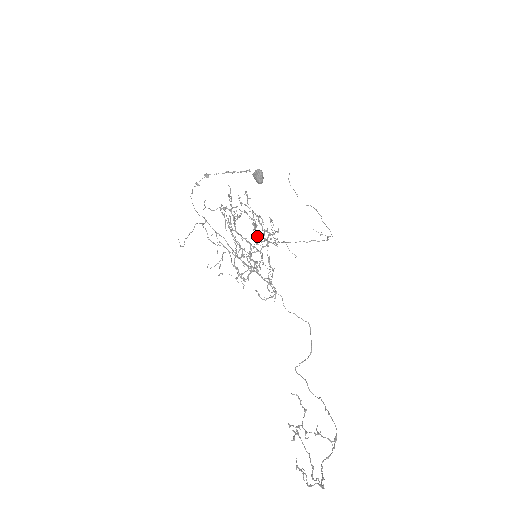
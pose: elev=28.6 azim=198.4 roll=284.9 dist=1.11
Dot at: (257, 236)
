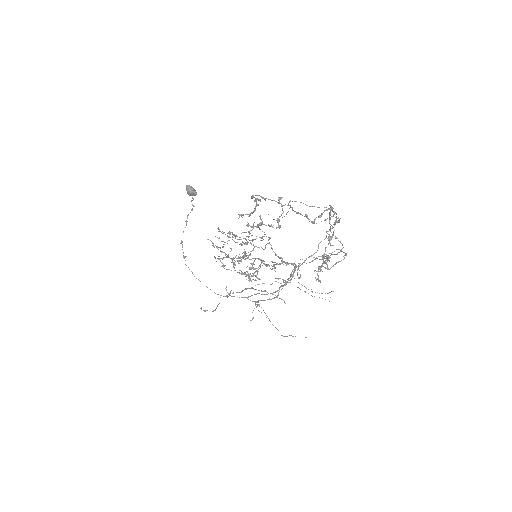
Dot at: occluded
